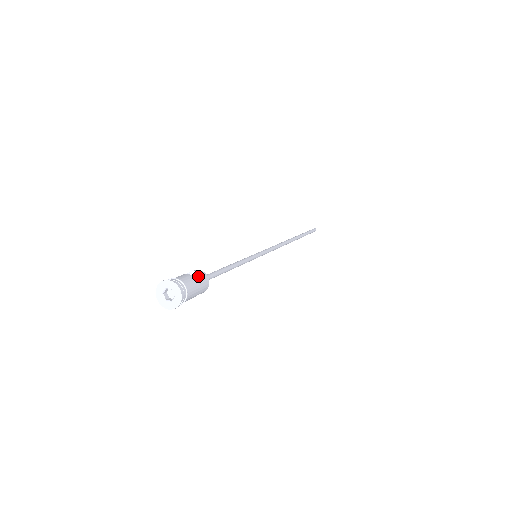
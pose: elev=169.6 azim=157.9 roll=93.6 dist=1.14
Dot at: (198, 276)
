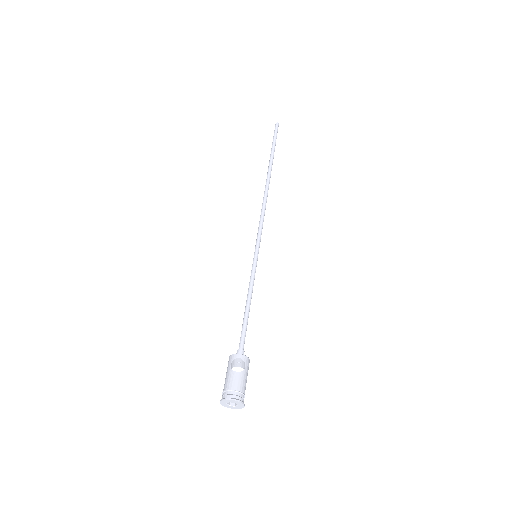
Dot at: (241, 360)
